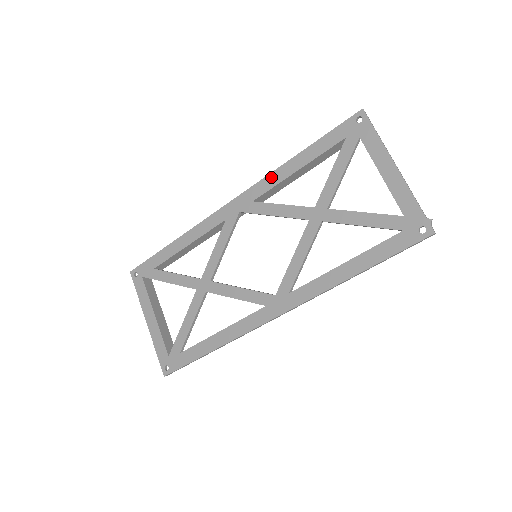
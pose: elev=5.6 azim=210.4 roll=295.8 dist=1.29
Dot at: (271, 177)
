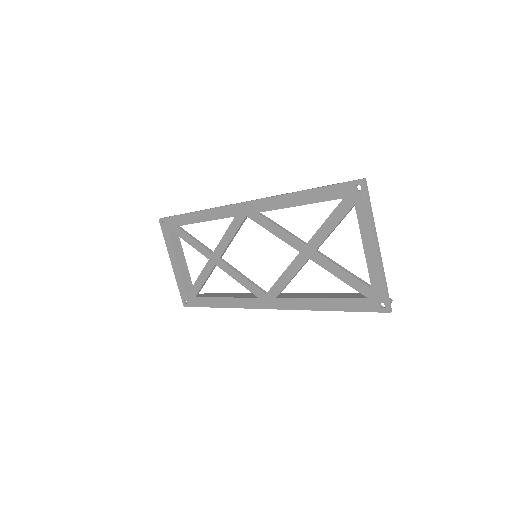
Dot at: (275, 200)
